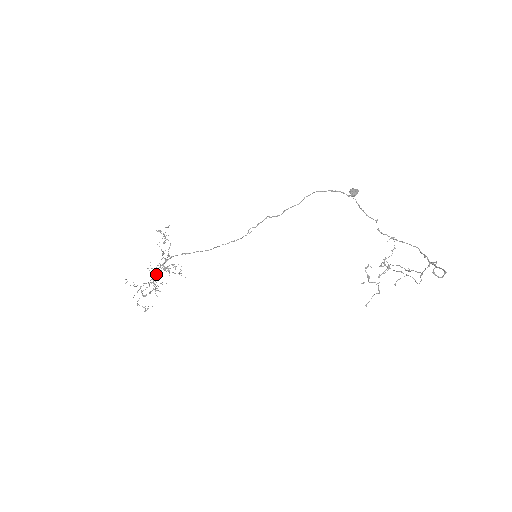
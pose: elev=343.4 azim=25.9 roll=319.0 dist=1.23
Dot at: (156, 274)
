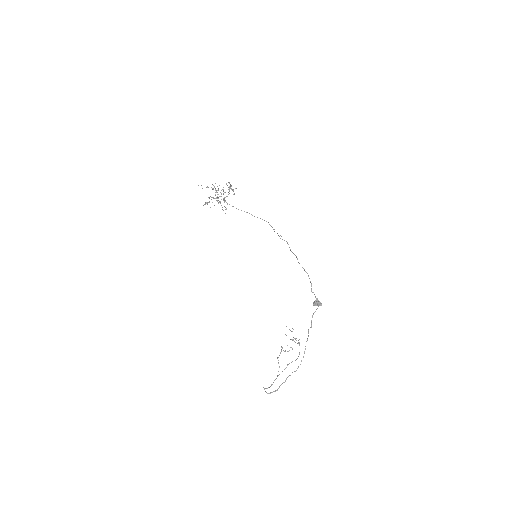
Dot at: occluded
